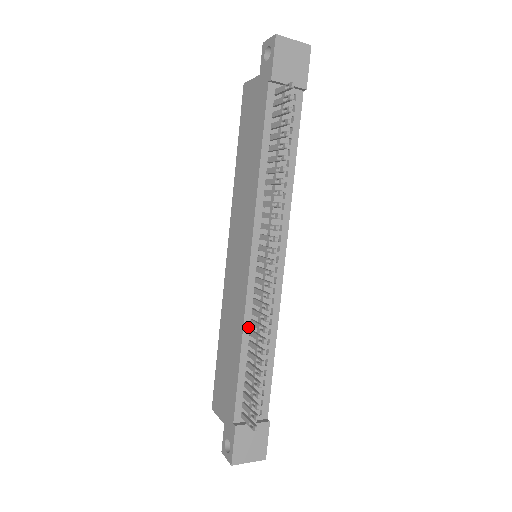
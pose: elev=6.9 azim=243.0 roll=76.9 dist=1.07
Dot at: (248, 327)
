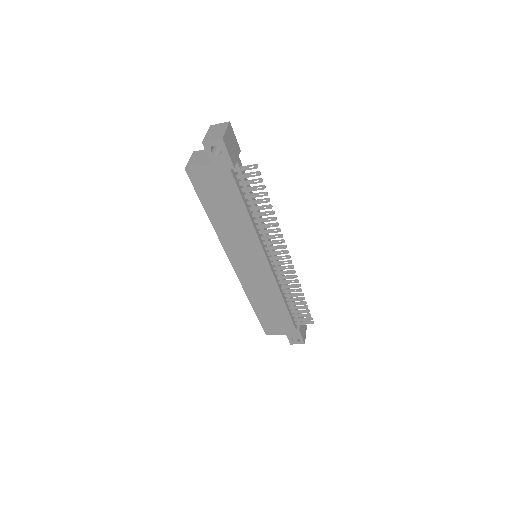
Dot at: (281, 291)
